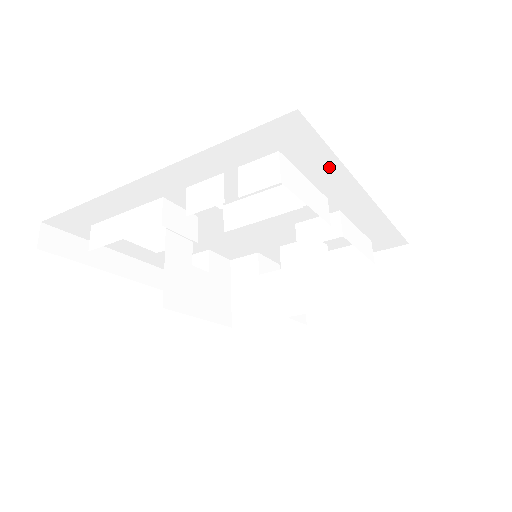
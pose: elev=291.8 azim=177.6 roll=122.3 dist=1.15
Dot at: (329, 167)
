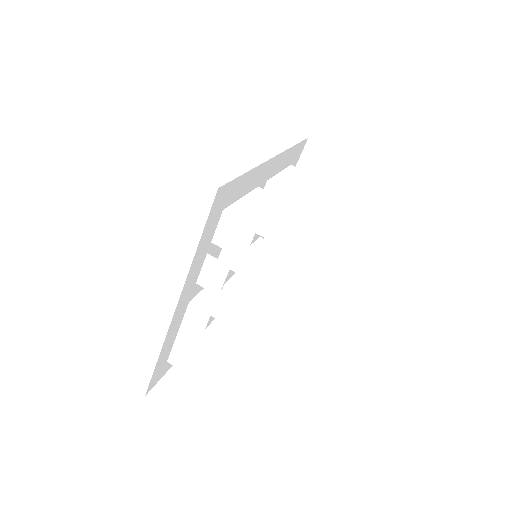
Dot at: (248, 179)
